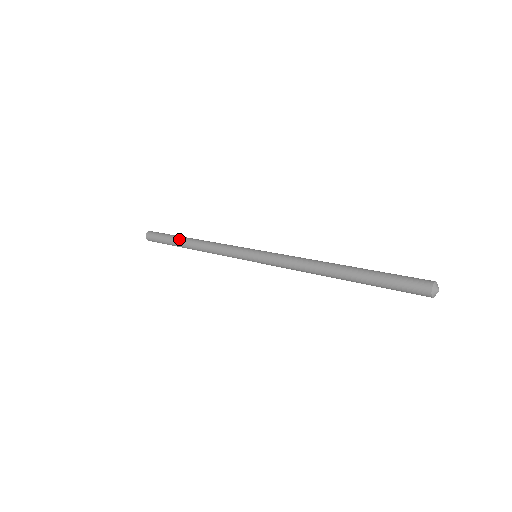
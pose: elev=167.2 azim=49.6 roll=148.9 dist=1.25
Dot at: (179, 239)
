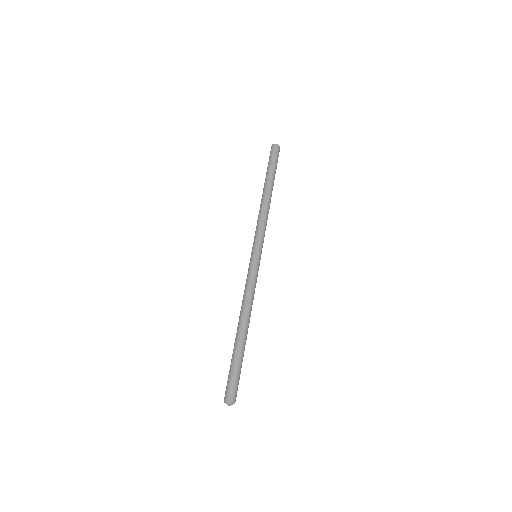
Dot at: (269, 180)
